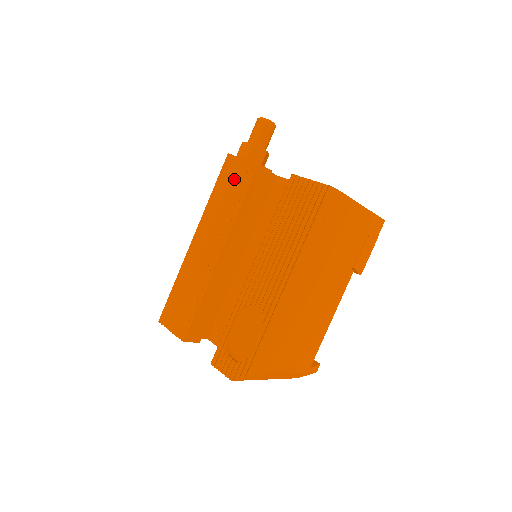
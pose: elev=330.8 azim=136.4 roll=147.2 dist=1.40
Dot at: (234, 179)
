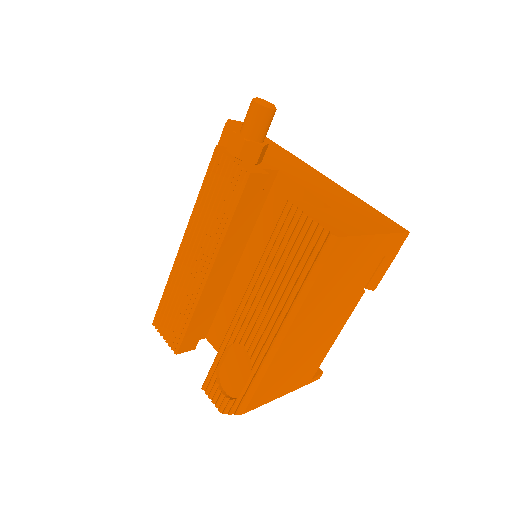
Dot at: (222, 185)
